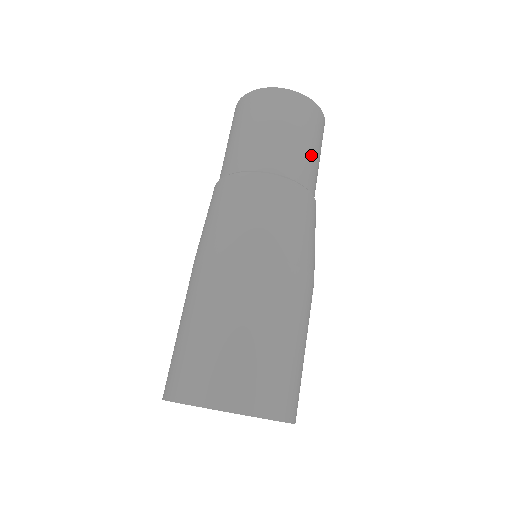
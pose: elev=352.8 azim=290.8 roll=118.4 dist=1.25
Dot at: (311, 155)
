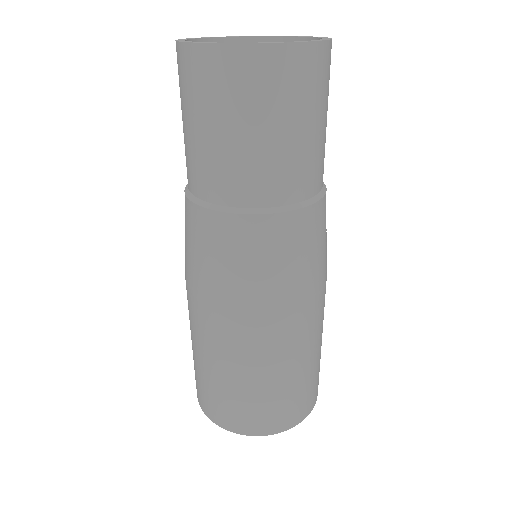
Dot at: (325, 136)
